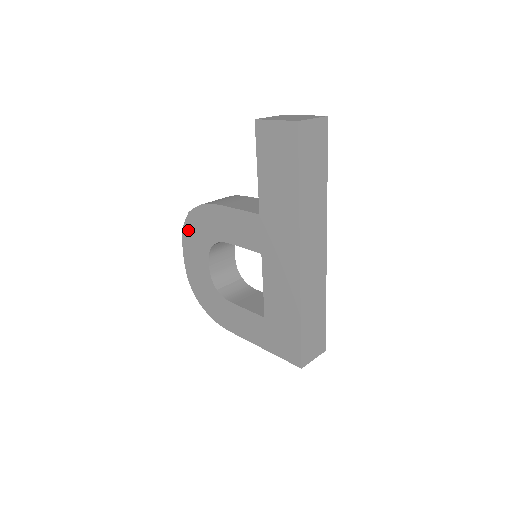
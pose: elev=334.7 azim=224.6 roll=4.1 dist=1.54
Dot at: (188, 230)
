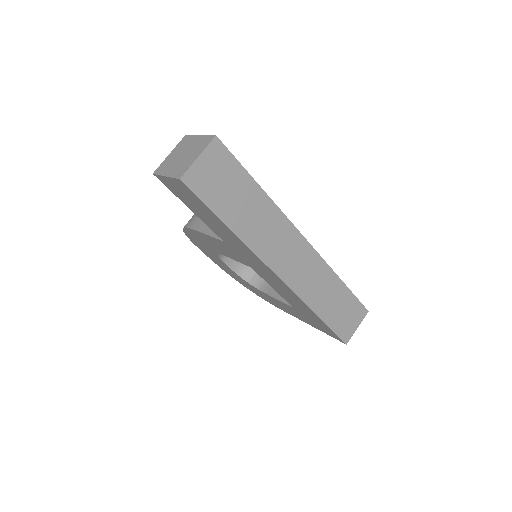
Dot at: (194, 242)
